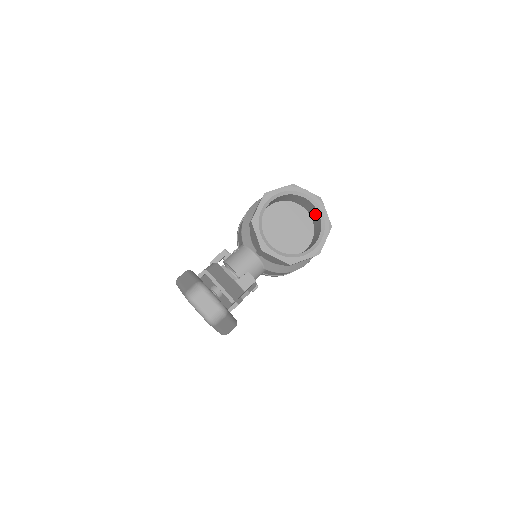
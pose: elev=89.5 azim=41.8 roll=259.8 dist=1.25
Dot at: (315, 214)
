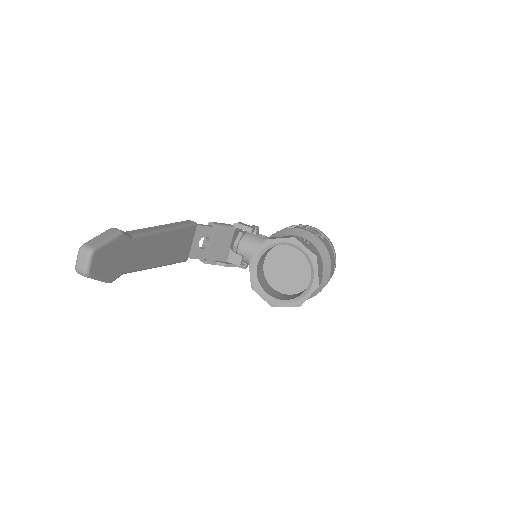
Dot at: occluded
